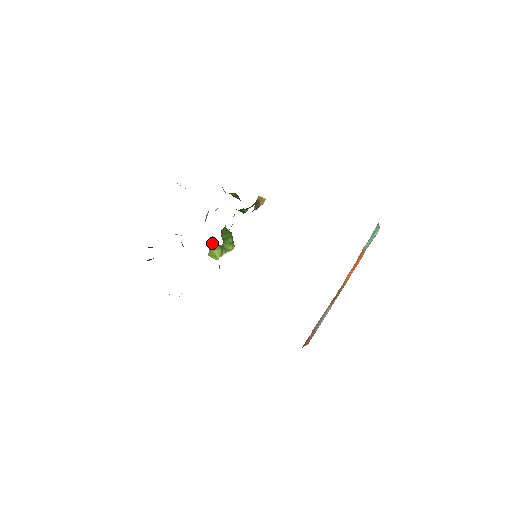
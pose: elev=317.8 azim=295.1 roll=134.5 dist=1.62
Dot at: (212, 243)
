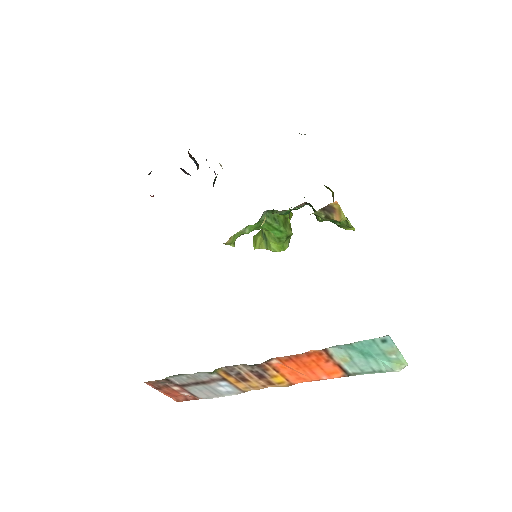
Dot at: occluded
